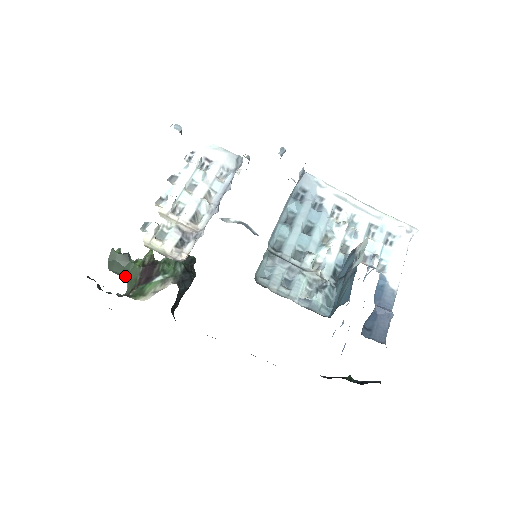
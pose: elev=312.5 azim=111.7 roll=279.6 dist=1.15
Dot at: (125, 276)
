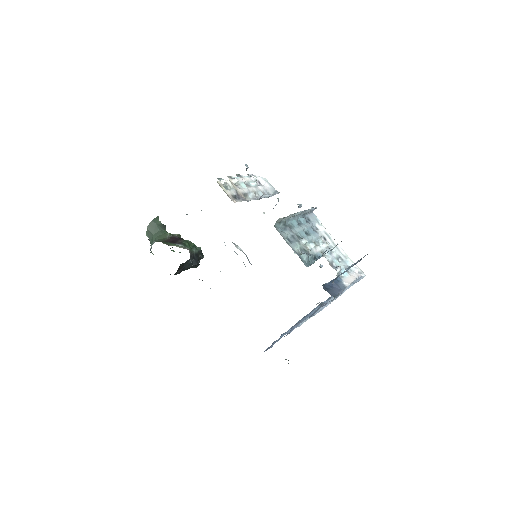
Dot at: (156, 236)
